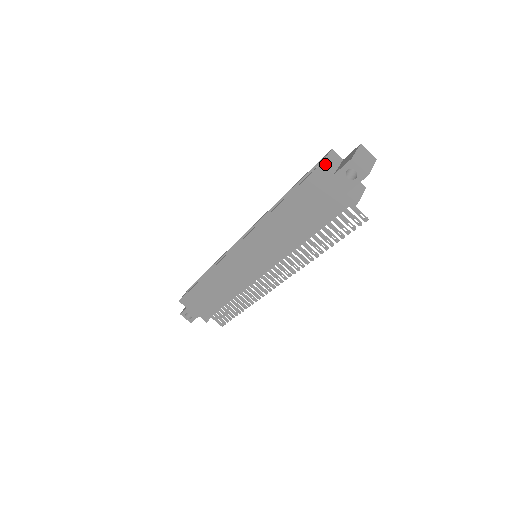
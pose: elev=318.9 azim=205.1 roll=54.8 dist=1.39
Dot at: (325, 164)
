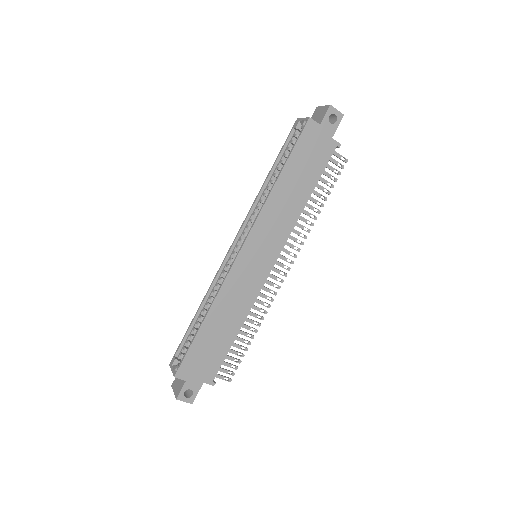
Dot at: (310, 119)
